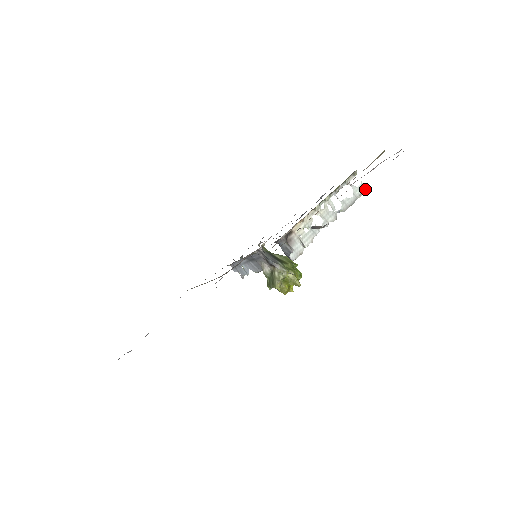
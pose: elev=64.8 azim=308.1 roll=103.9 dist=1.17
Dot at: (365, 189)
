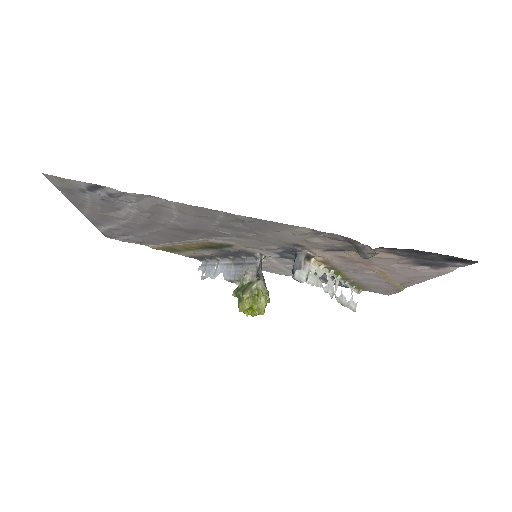
Dot at: (355, 310)
